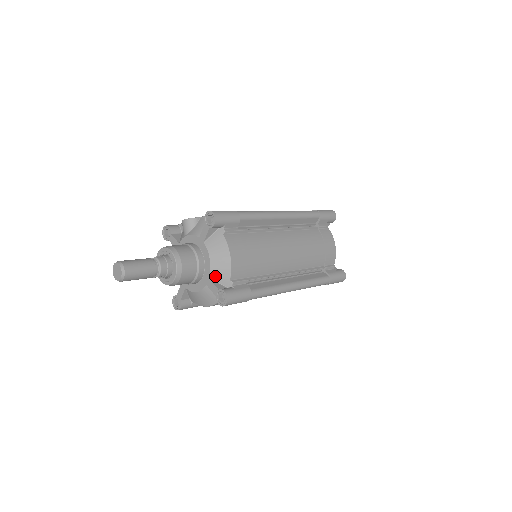
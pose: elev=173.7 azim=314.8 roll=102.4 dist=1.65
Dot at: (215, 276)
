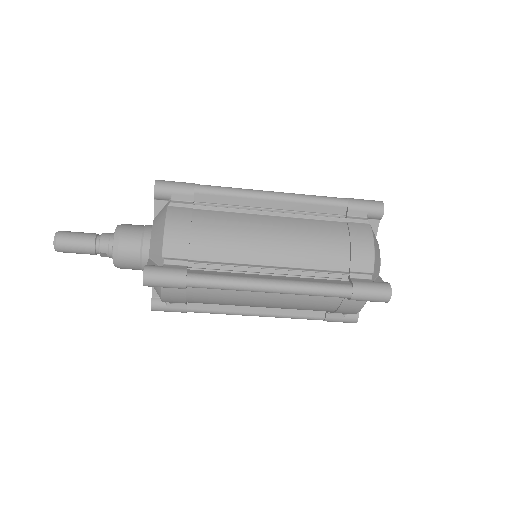
Dot at: (153, 254)
